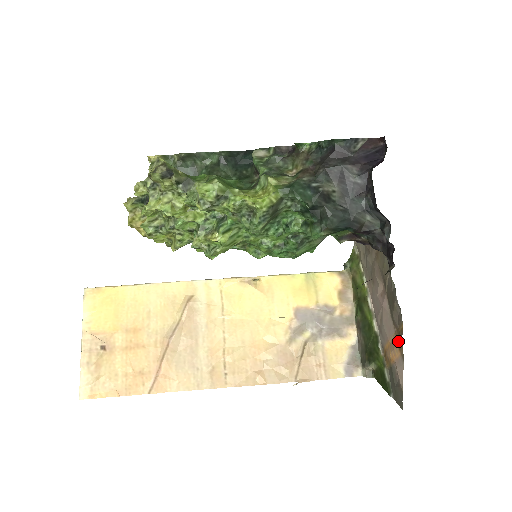
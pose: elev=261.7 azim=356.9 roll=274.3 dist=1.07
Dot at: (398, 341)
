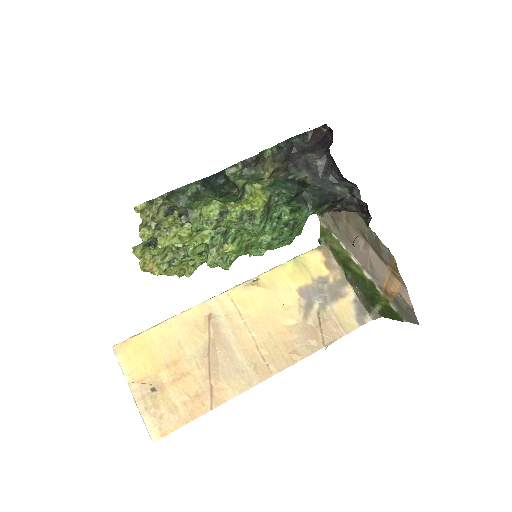
Dot at: (395, 274)
